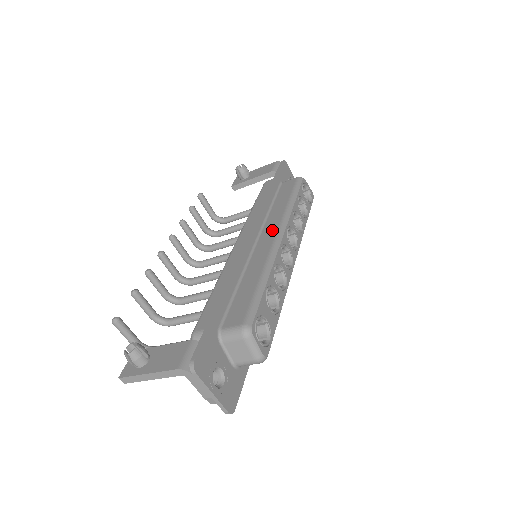
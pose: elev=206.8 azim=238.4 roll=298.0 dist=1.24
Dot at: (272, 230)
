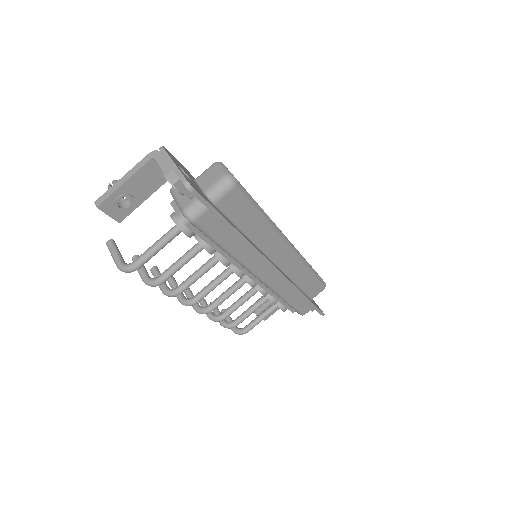
Dot at: occluded
